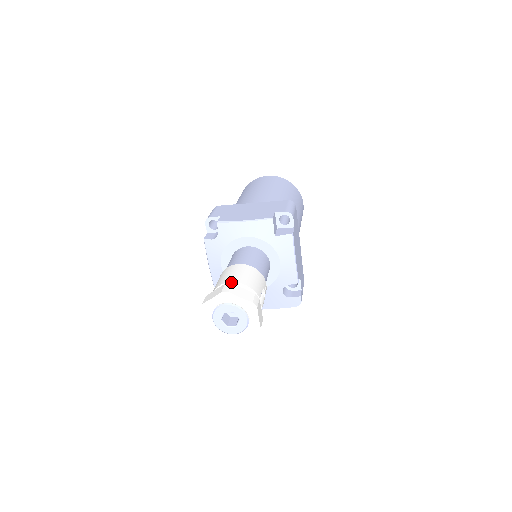
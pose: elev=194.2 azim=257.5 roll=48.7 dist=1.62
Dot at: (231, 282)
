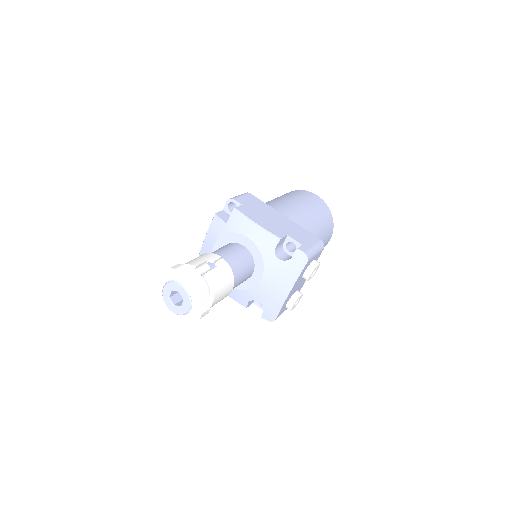
Dot at: occluded
